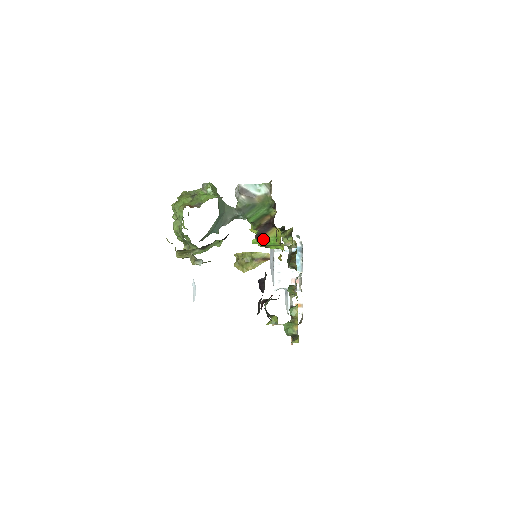
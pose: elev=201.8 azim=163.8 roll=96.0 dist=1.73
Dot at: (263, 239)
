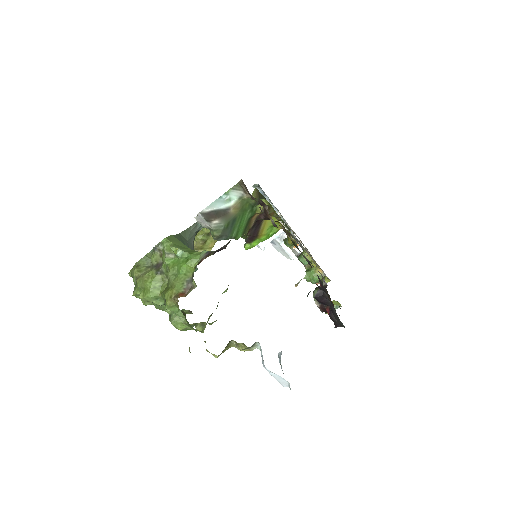
Dot at: (258, 238)
